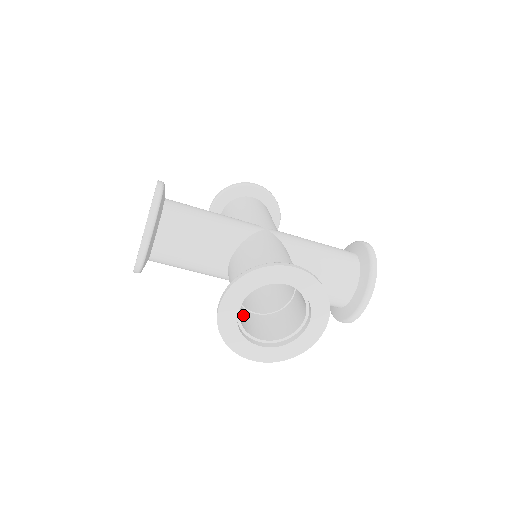
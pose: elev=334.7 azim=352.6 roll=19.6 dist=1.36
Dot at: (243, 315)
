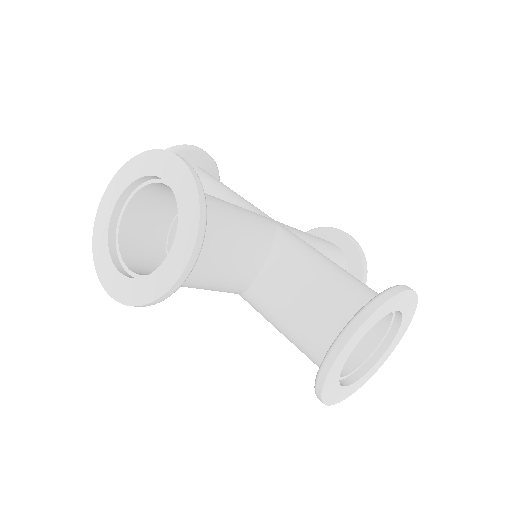
Dot at: (150, 254)
